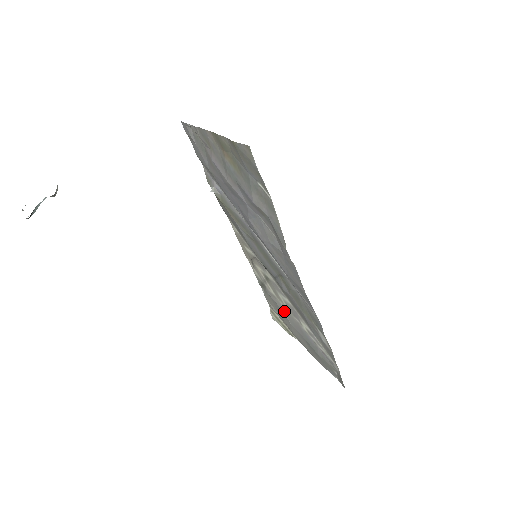
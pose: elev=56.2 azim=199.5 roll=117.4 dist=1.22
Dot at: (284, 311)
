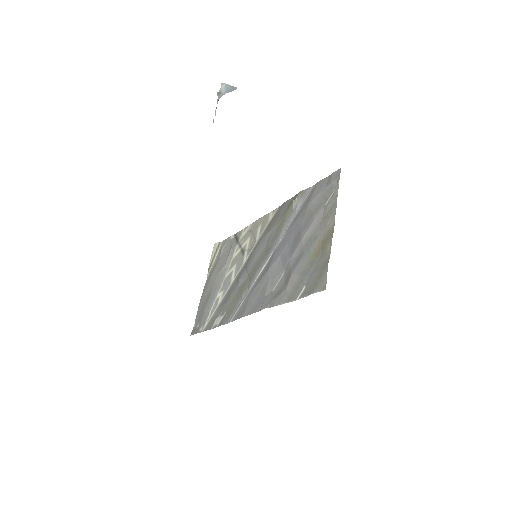
Dot at: (224, 269)
